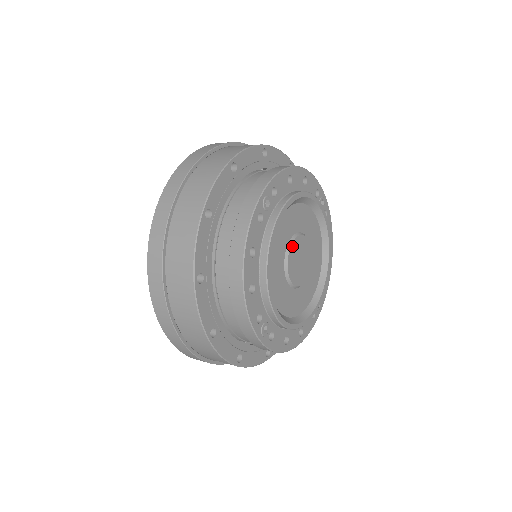
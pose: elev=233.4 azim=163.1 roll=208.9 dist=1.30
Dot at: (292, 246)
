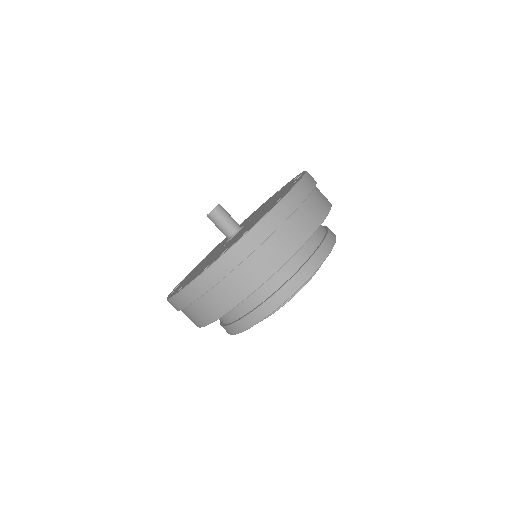
Dot at: occluded
